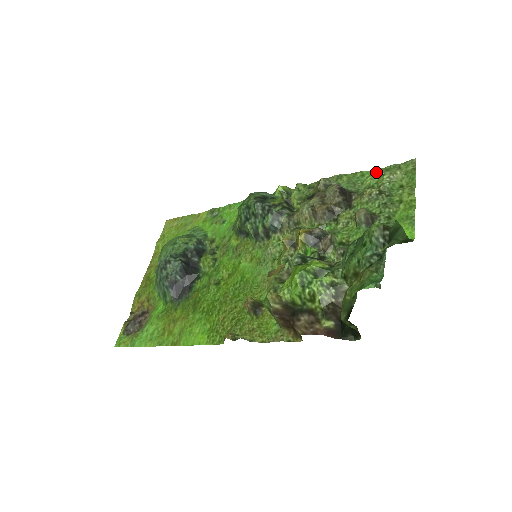
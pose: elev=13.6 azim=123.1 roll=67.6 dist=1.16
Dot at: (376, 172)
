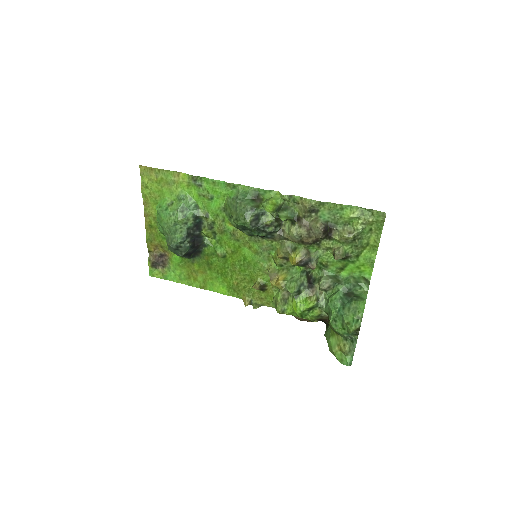
Dot at: (353, 212)
